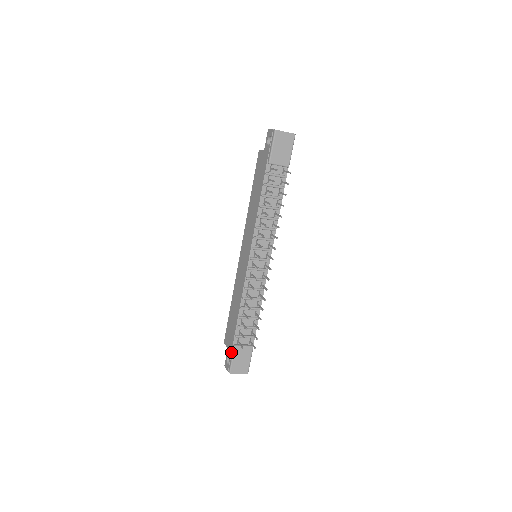
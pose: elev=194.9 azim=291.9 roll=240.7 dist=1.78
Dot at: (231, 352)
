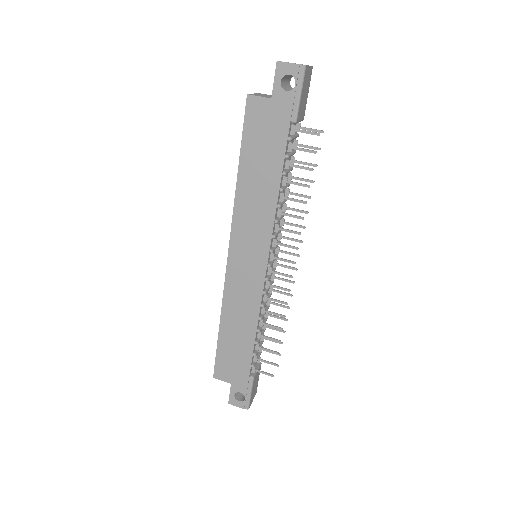
Dot at: (247, 387)
